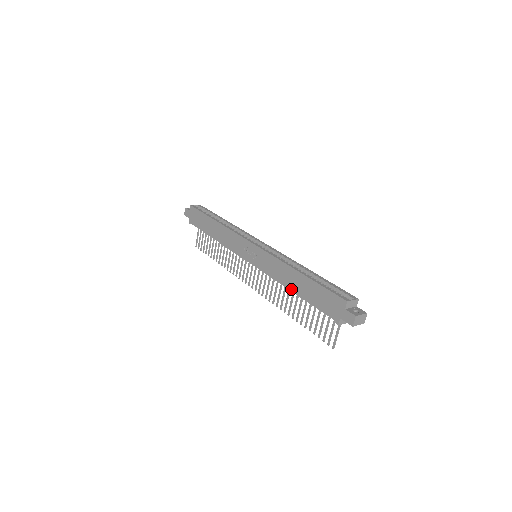
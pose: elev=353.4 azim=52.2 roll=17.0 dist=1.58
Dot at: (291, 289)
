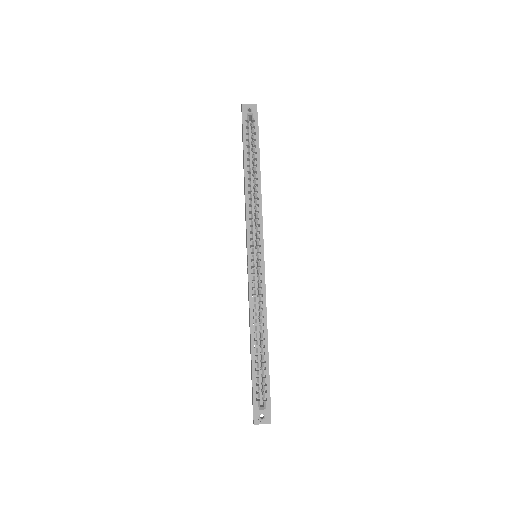
Dot at: occluded
